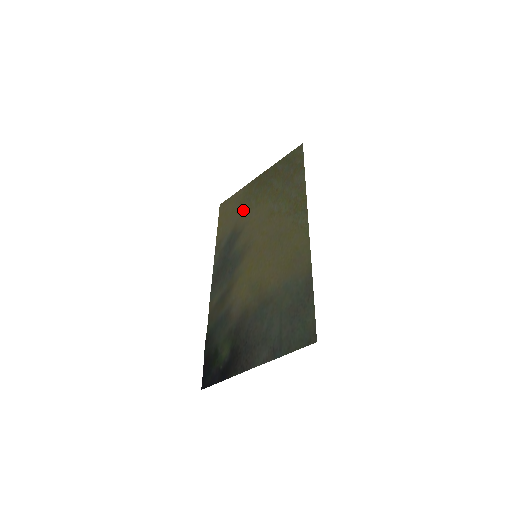
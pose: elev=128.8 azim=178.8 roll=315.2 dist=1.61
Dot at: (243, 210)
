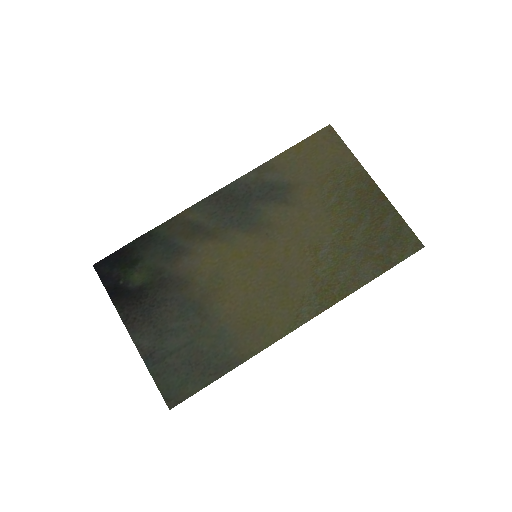
Dot at: (321, 186)
